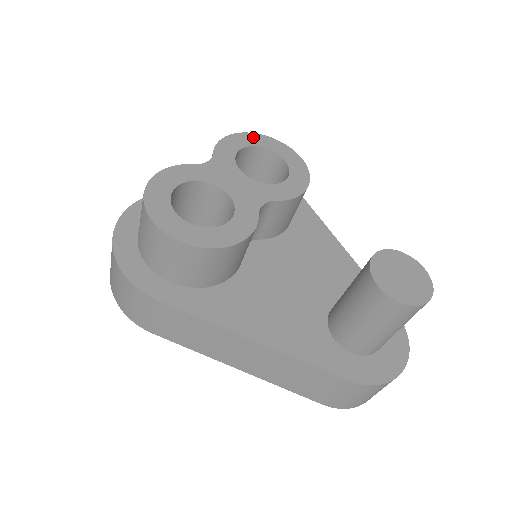
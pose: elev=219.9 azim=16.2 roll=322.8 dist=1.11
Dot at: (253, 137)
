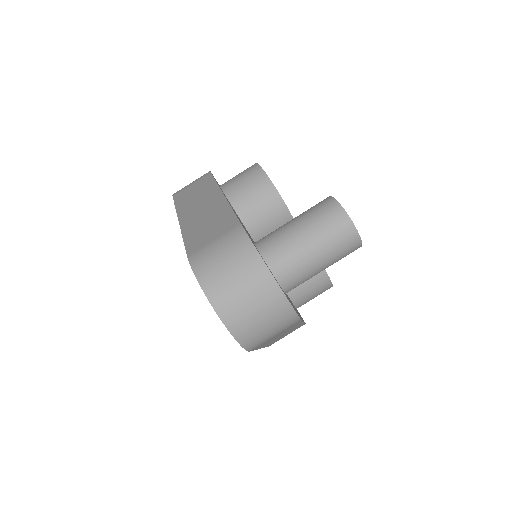
Dot at: occluded
